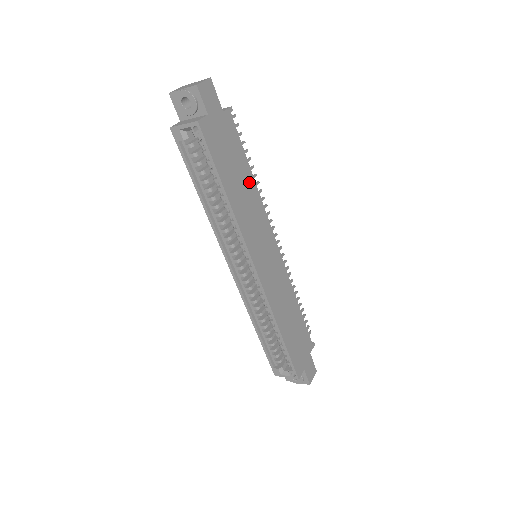
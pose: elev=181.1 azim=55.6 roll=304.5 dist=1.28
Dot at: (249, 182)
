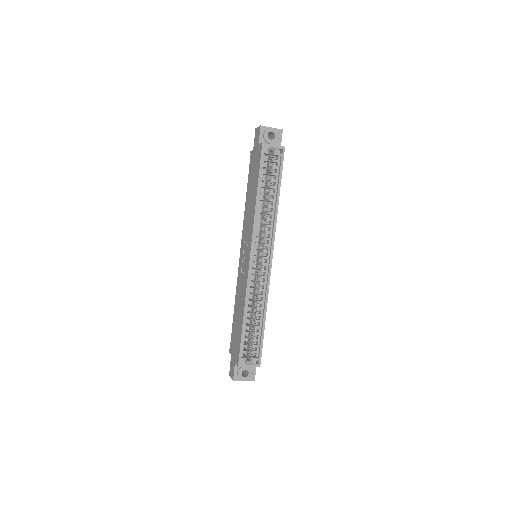
Dot at: occluded
